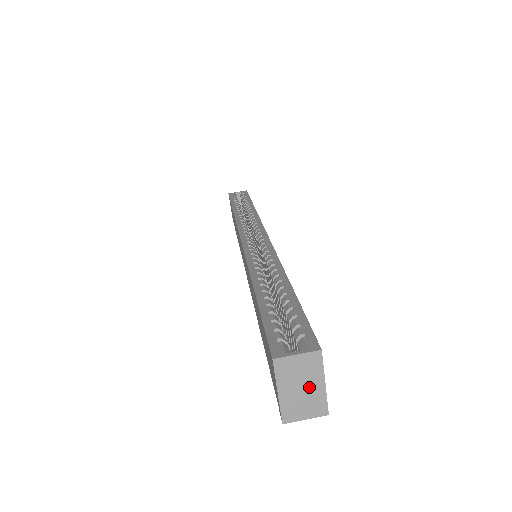
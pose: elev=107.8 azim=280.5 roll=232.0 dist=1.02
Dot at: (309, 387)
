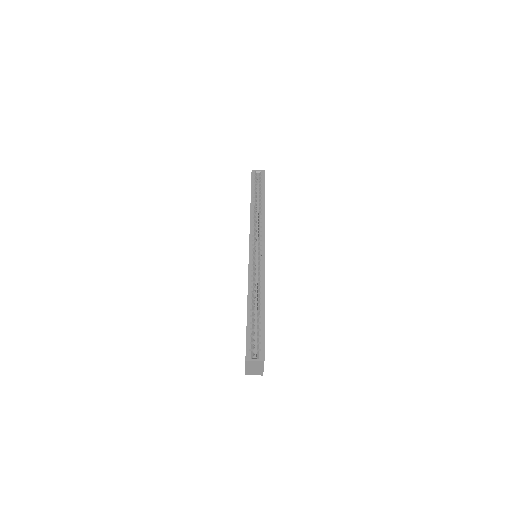
Dot at: (257, 368)
